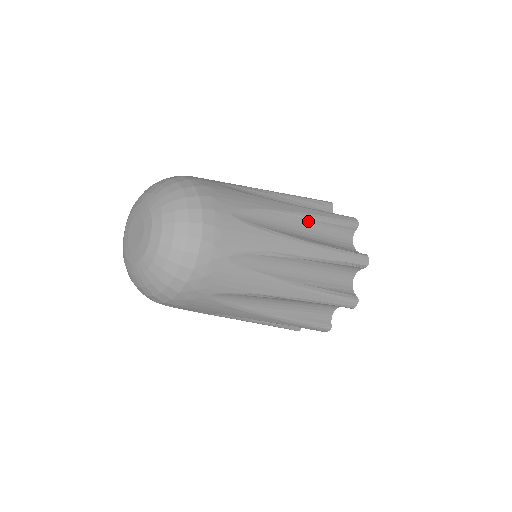
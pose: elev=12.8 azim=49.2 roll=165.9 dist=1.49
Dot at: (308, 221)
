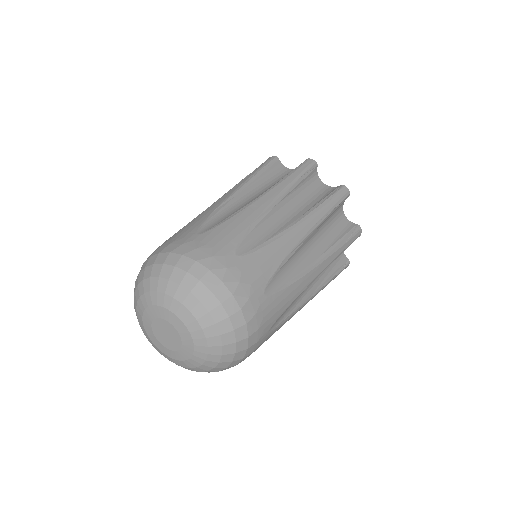
Dot at: occluded
